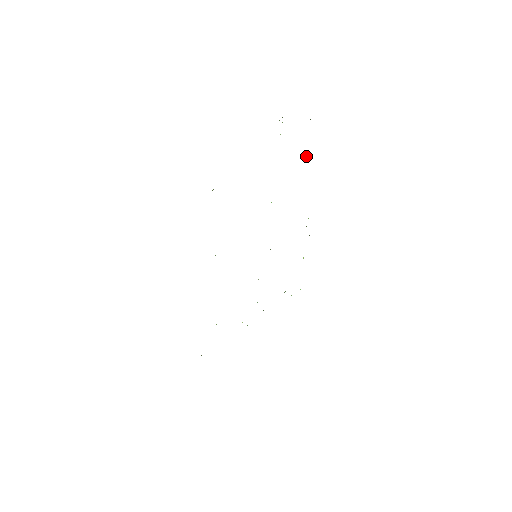
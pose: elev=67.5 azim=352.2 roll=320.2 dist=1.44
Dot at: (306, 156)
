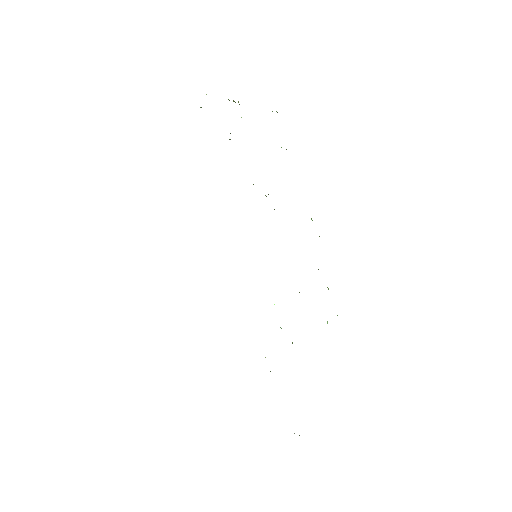
Dot at: (281, 147)
